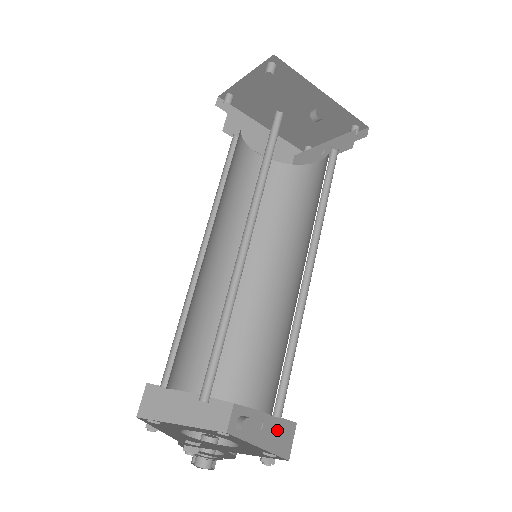
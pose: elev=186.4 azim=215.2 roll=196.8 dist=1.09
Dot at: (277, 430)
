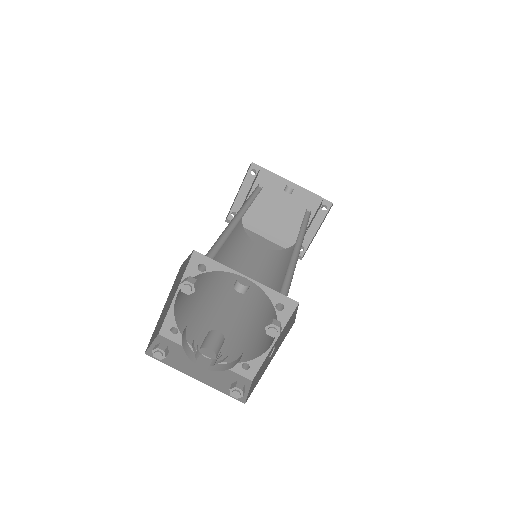
Dot at: (285, 329)
